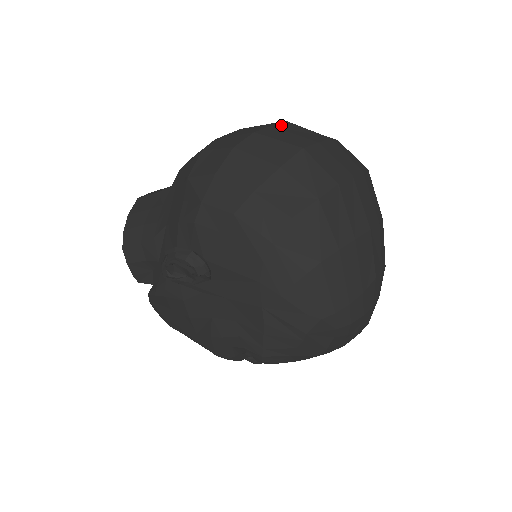
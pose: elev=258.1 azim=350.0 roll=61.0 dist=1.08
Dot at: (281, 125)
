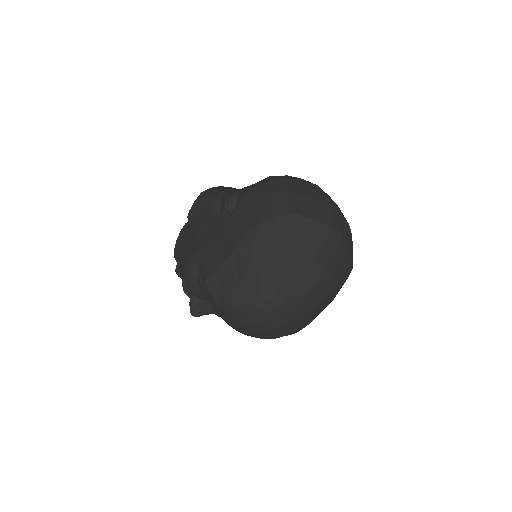
Dot at: occluded
